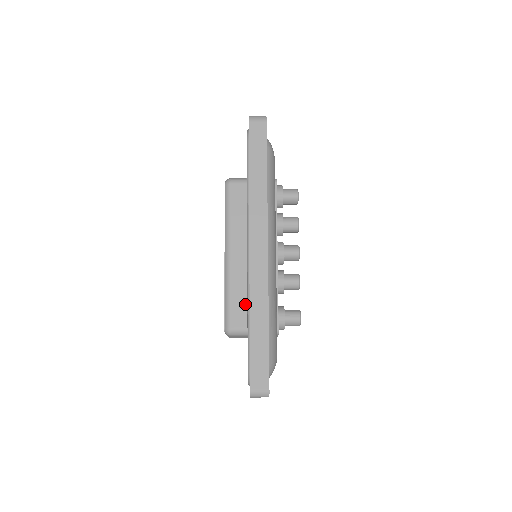
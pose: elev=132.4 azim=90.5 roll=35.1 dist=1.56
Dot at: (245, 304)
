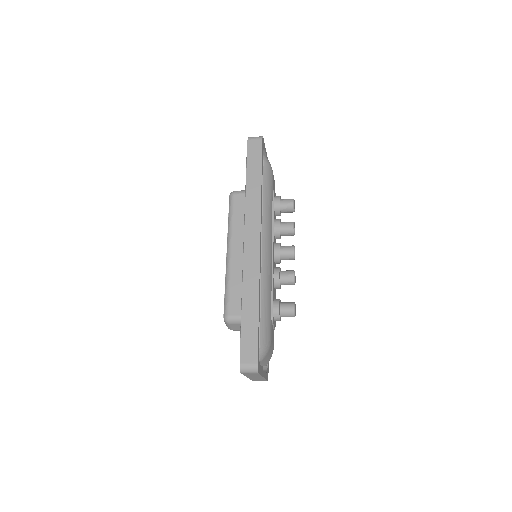
Dot at: occluded
